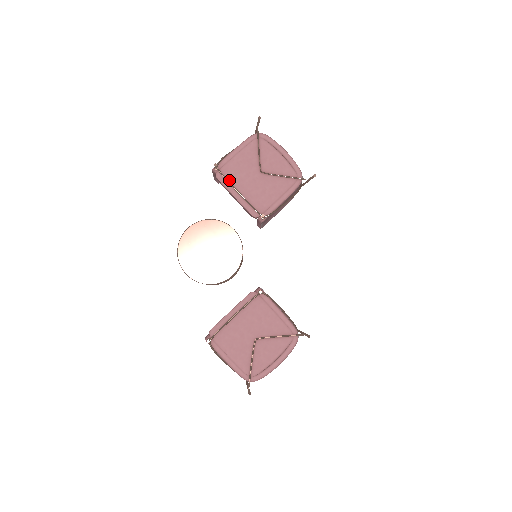
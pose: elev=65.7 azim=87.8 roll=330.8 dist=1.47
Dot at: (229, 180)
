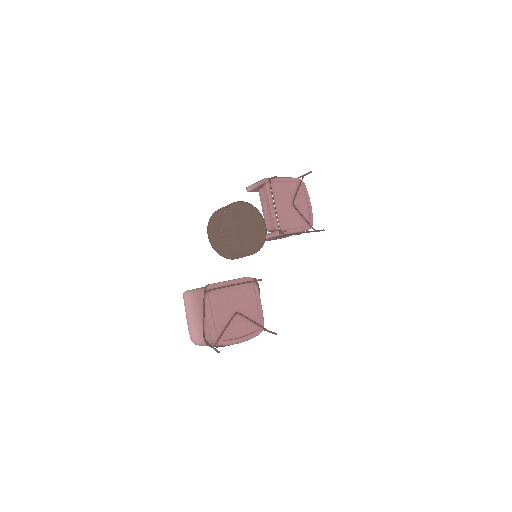
Dot at: (273, 193)
